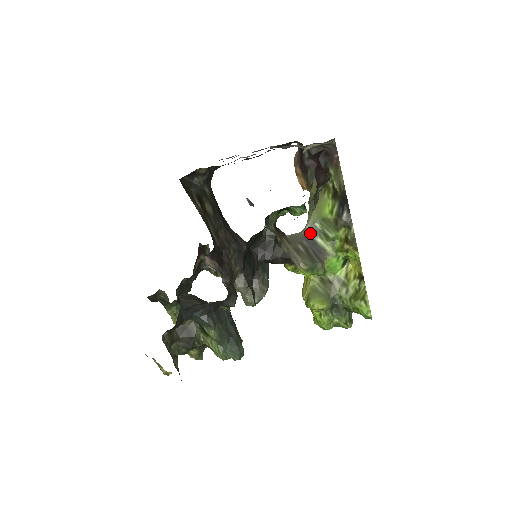
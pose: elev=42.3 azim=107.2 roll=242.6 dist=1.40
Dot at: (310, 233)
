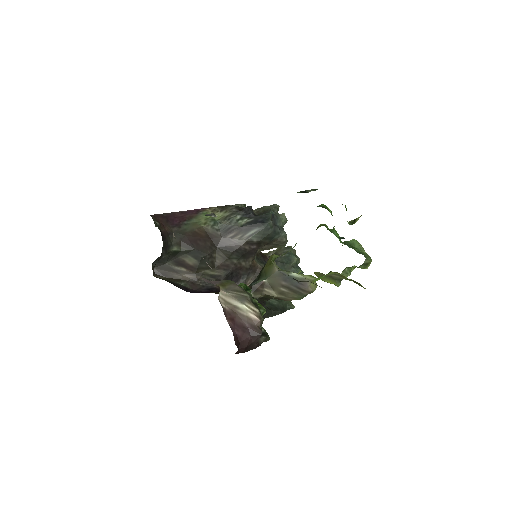
Dot at: (282, 273)
